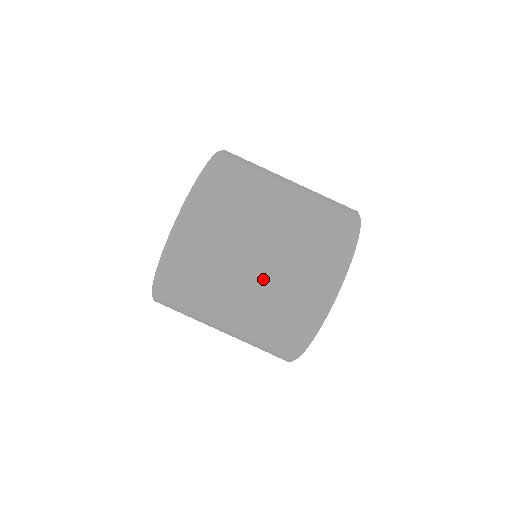
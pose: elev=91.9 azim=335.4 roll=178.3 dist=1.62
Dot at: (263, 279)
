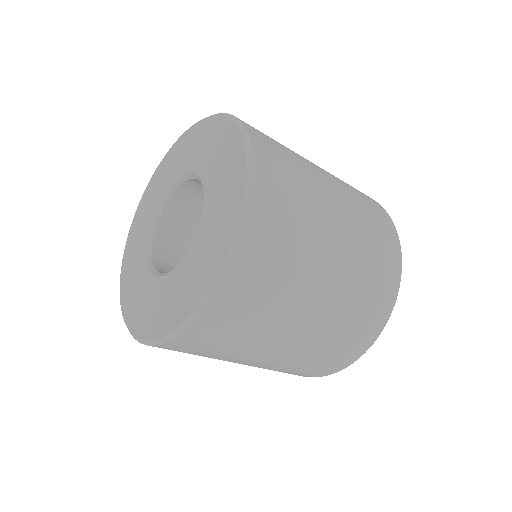
Dot at: (350, 238)
